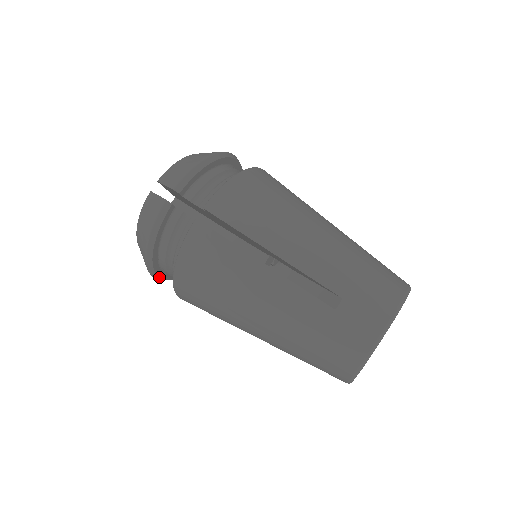
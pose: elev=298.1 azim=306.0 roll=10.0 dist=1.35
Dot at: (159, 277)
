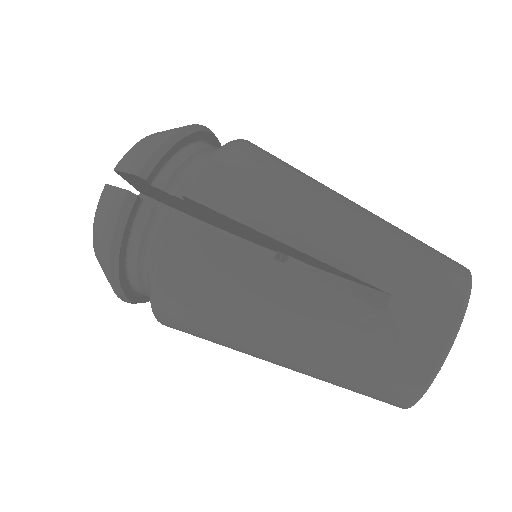
Dot at: (131, 300)
